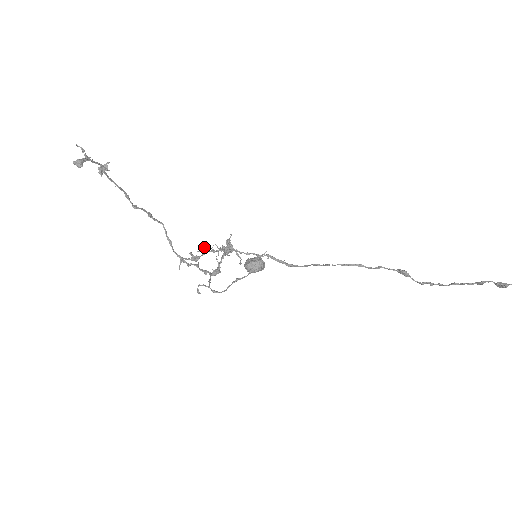
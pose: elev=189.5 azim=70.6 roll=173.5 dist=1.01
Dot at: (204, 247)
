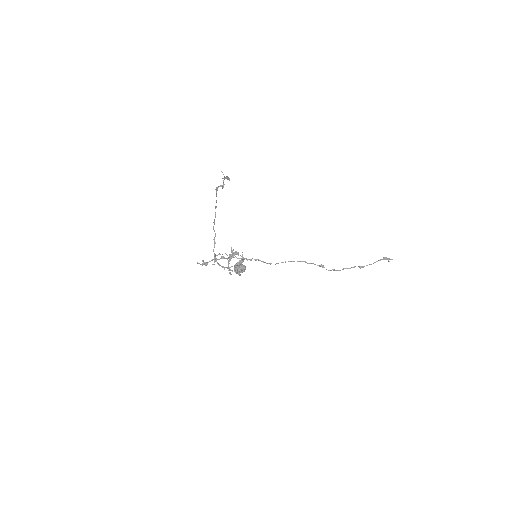
Dot at: (219, 253)
